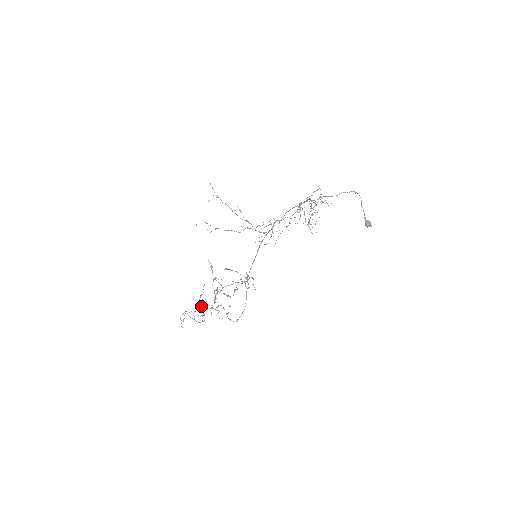
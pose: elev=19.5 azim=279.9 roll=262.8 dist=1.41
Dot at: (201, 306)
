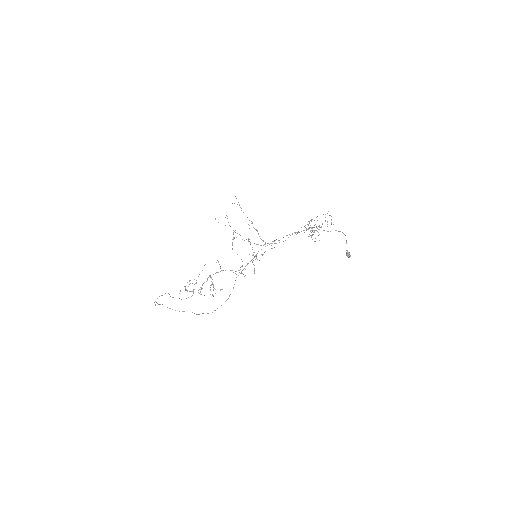
Dot at: occluded
